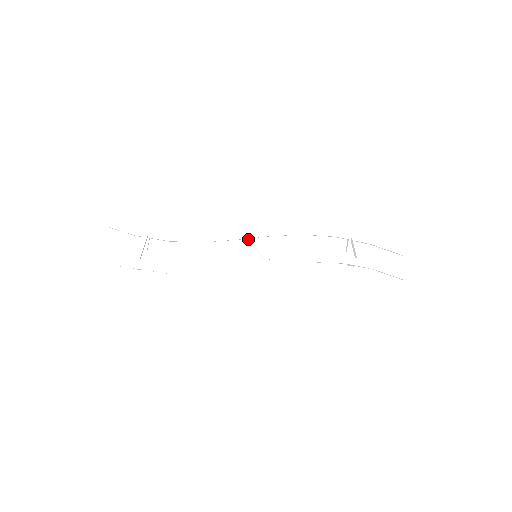
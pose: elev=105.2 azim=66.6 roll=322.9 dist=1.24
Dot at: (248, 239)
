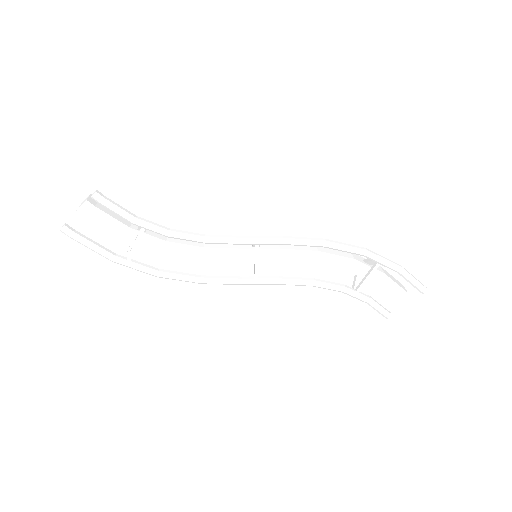
Dot at: (255, 243)
